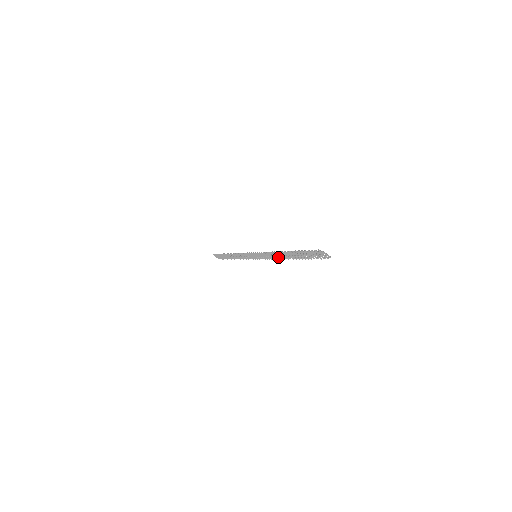
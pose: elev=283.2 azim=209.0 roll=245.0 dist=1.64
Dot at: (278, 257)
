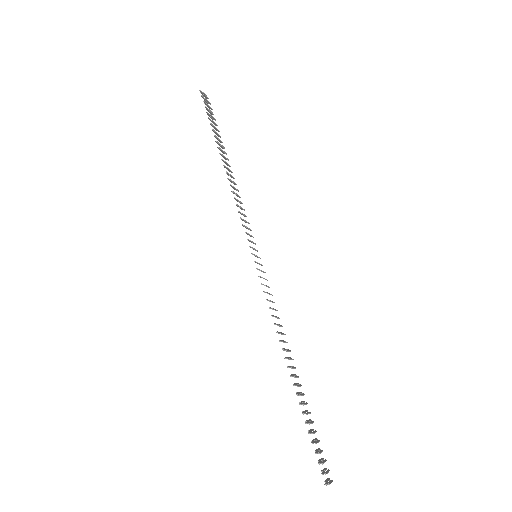
Dot at: (280, 333)
